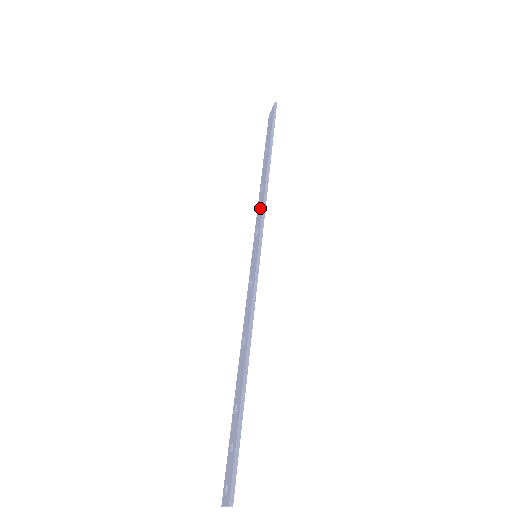
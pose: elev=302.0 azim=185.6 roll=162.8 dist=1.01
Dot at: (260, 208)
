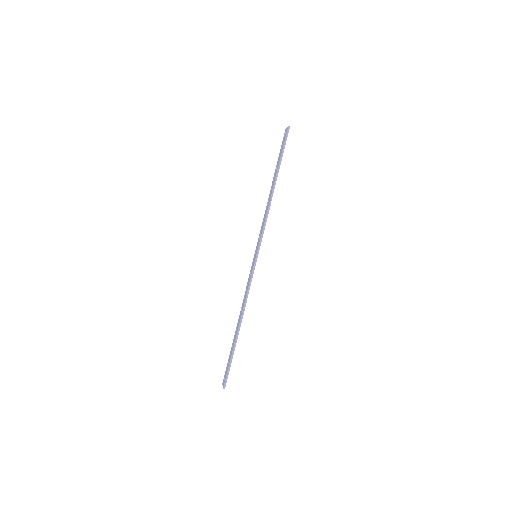
Dot at: (263, 221)
